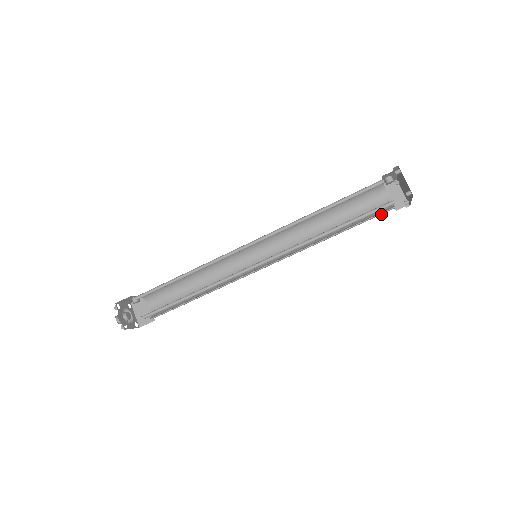
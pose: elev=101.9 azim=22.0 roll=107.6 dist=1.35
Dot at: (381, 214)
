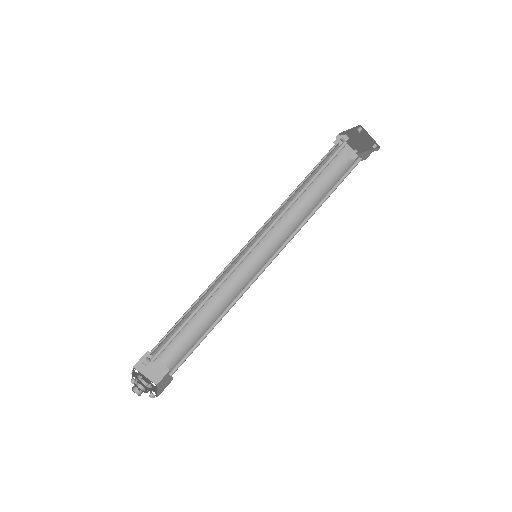
Dot at: (343, 171)
